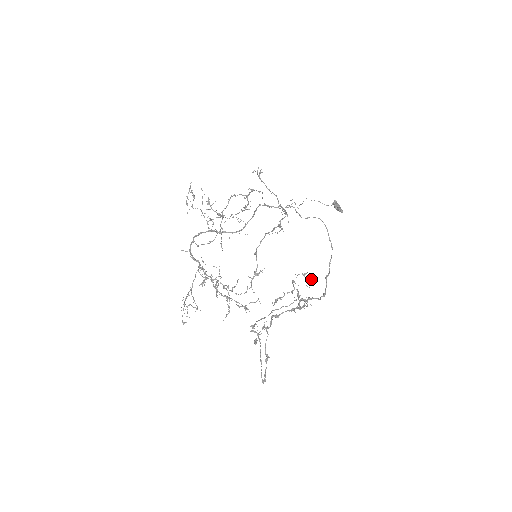
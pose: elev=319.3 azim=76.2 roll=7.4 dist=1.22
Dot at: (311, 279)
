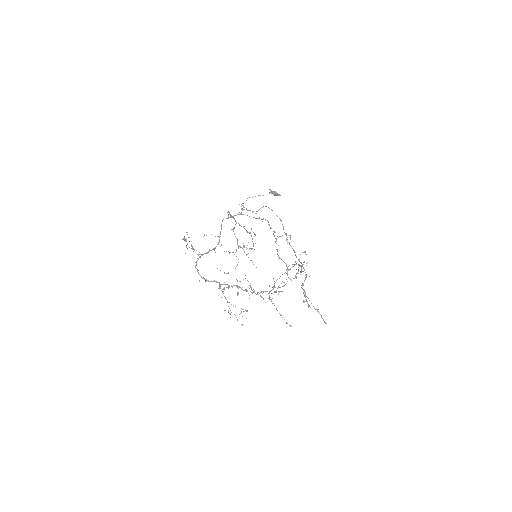
Dot at: occluded
